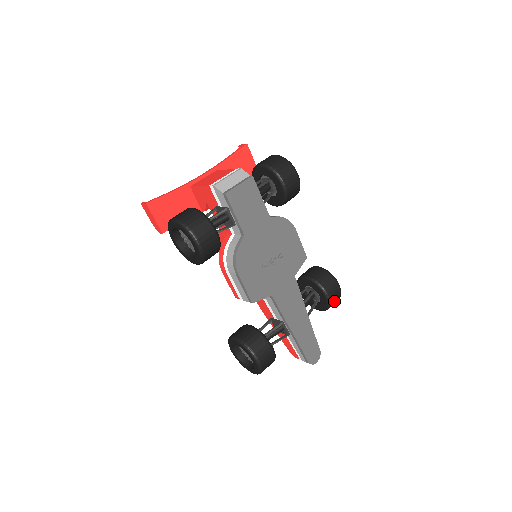
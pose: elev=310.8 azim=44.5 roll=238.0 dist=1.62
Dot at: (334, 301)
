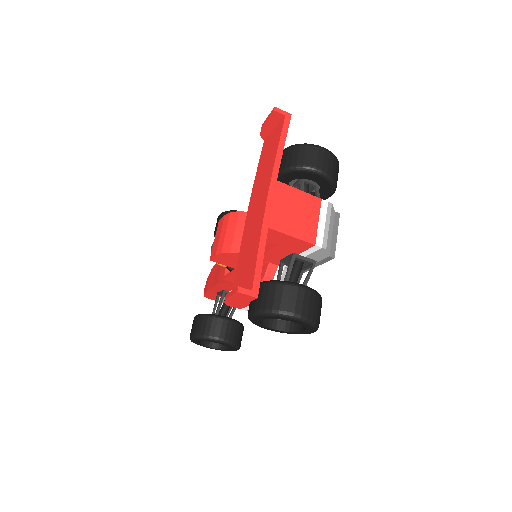
Dot at: occluded
